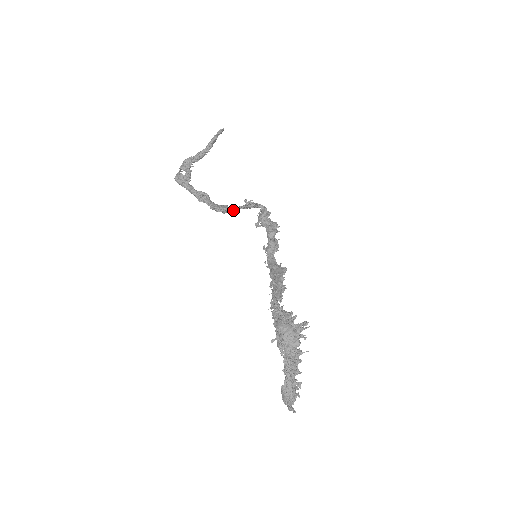
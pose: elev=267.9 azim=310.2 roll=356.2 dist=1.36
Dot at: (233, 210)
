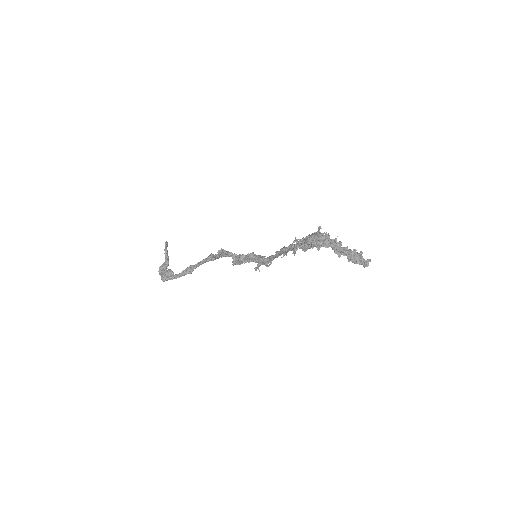
Dot at: (216, 258)
